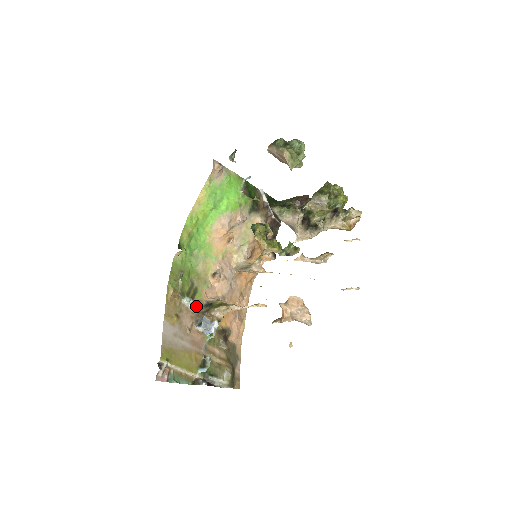
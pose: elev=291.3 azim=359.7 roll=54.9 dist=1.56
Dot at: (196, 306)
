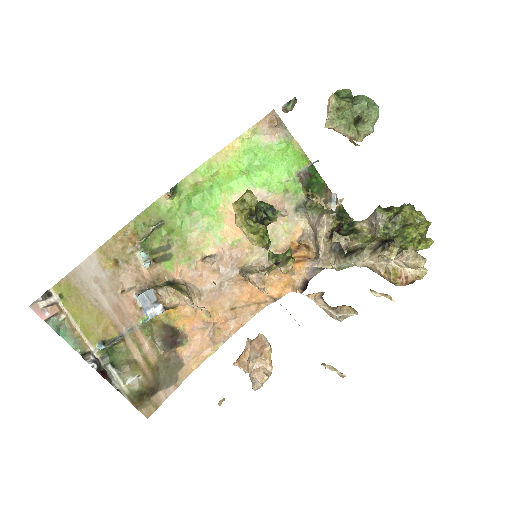
Dot at: (155, 274)
